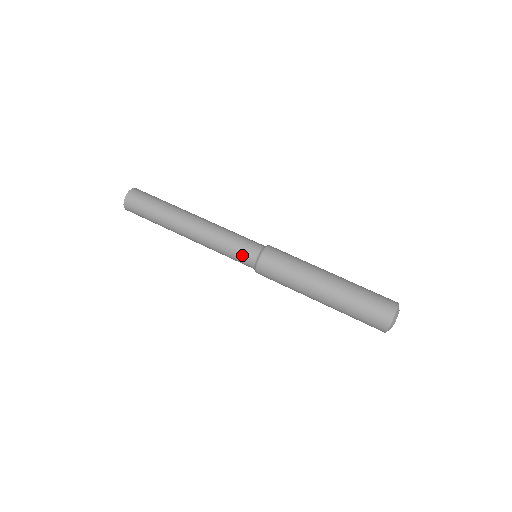
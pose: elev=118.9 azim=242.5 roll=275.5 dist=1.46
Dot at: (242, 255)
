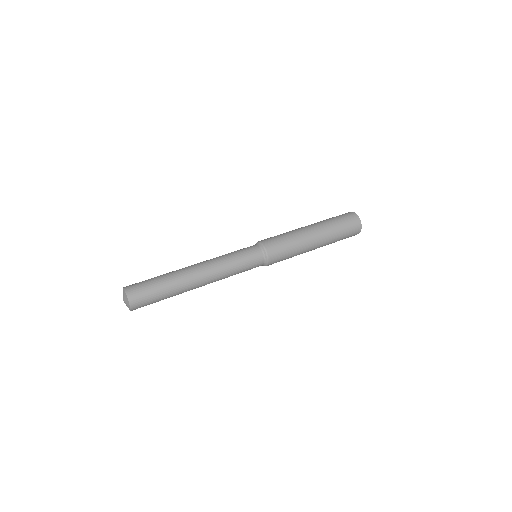
Dot at: (253, 261)
